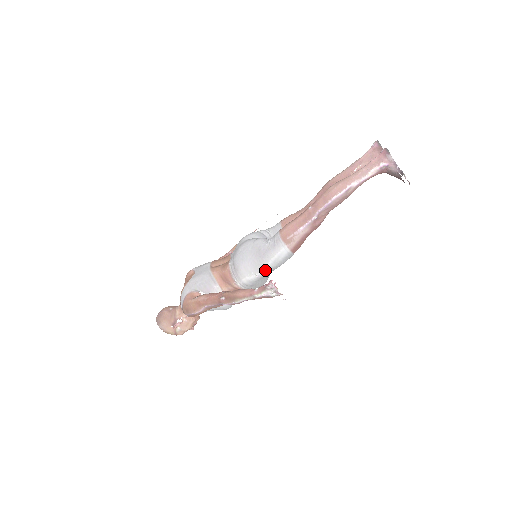
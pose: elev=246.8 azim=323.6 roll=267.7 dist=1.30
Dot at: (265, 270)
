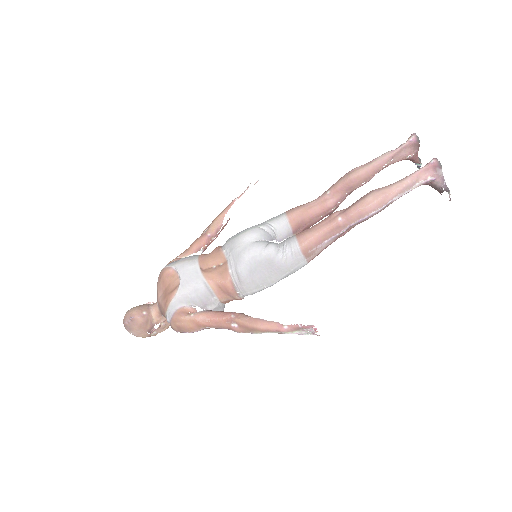
Dot at: (276, 282)
